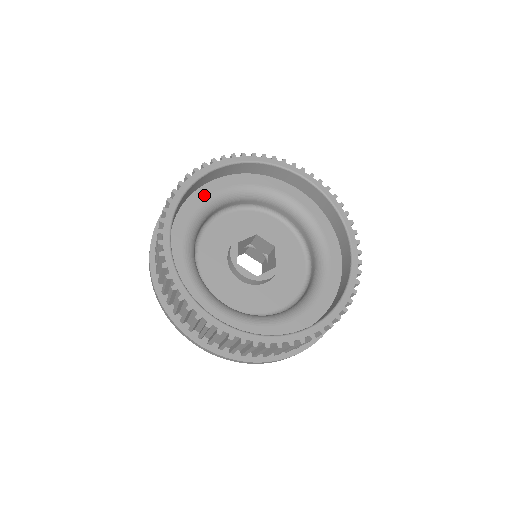
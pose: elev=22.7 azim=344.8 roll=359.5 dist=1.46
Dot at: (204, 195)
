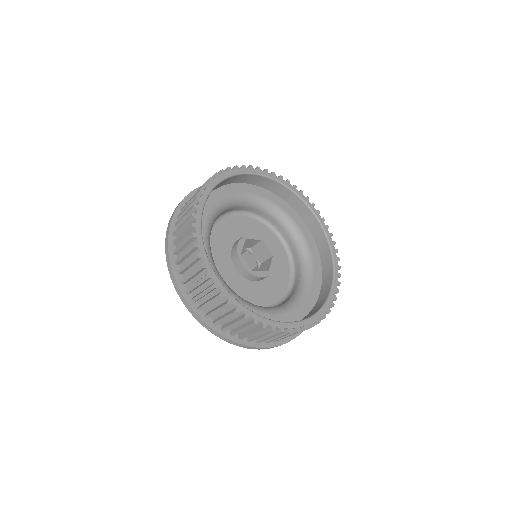
Dot at: occluded
